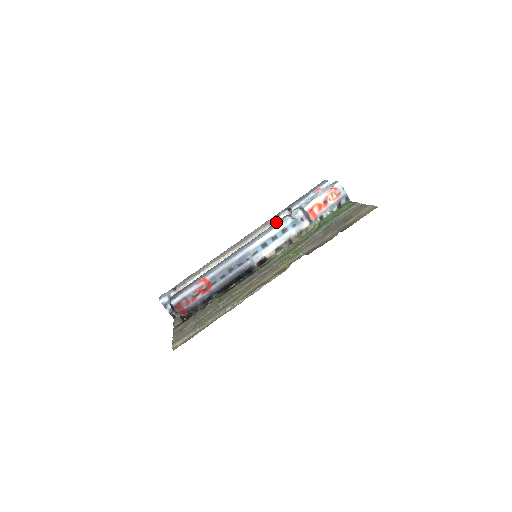
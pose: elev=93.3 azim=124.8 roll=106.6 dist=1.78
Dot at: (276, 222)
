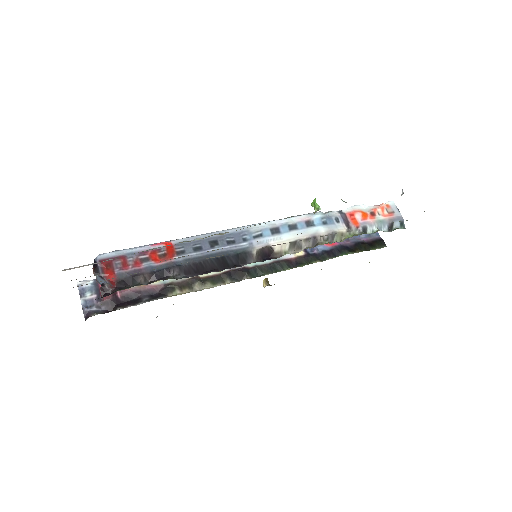
Dot at: occluded
